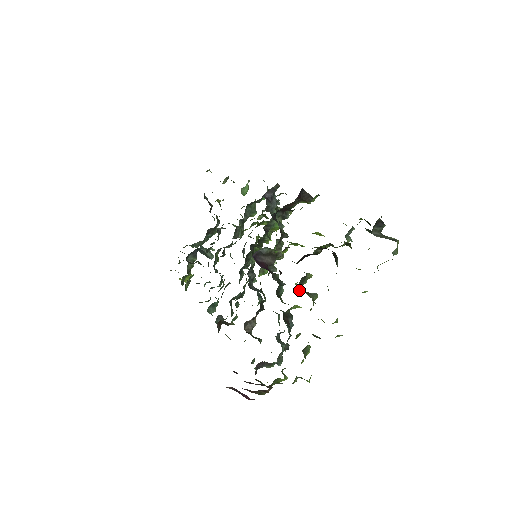
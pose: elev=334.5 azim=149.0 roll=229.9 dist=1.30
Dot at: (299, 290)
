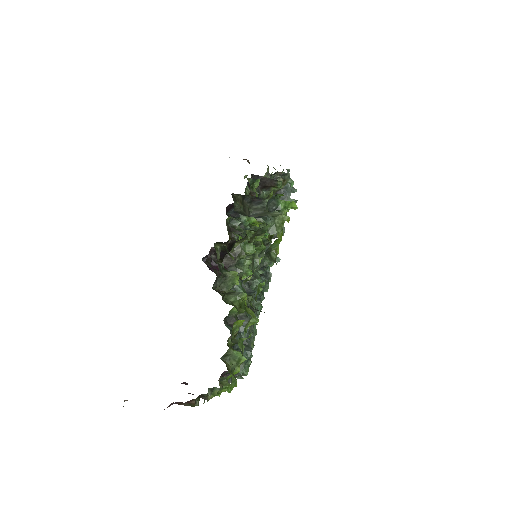
Dot at: (222, 292)
